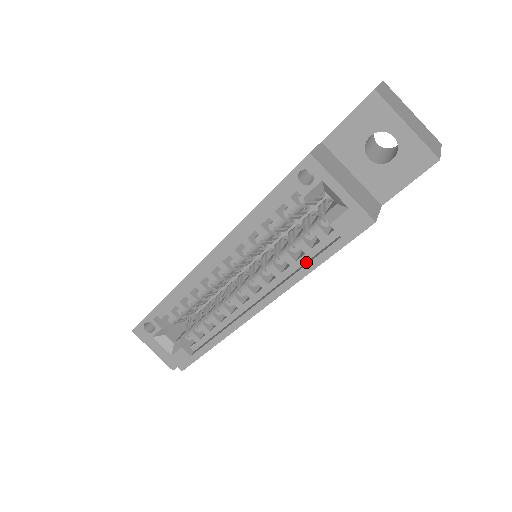
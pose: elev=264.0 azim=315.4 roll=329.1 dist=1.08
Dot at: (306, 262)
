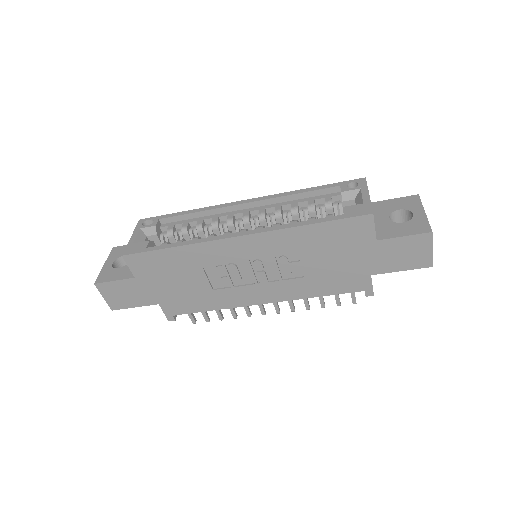
Dot at: occluded
